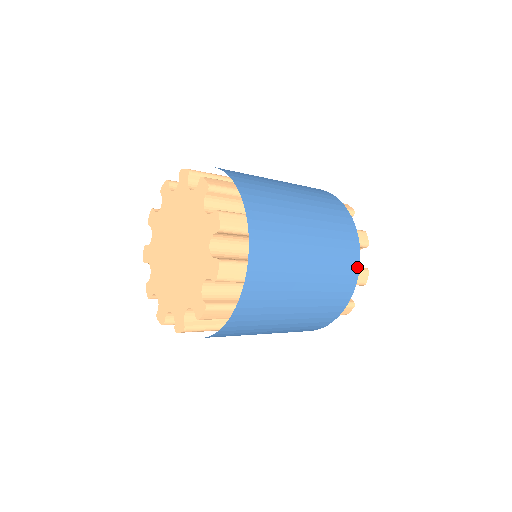
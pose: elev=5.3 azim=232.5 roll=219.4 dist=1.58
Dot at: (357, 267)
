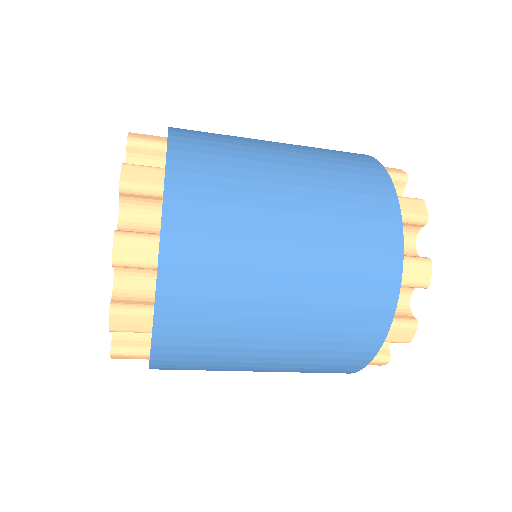
Dot at: (398, 251)
